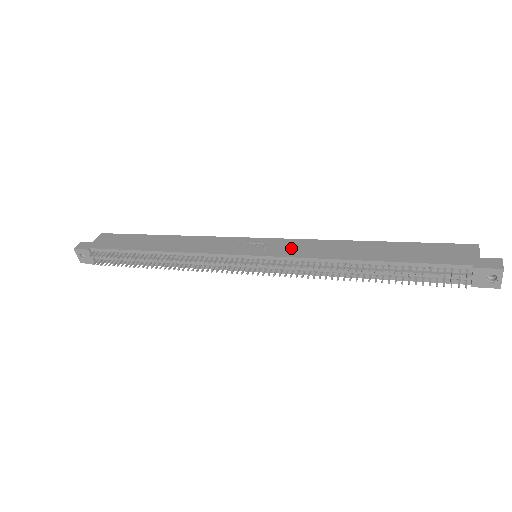
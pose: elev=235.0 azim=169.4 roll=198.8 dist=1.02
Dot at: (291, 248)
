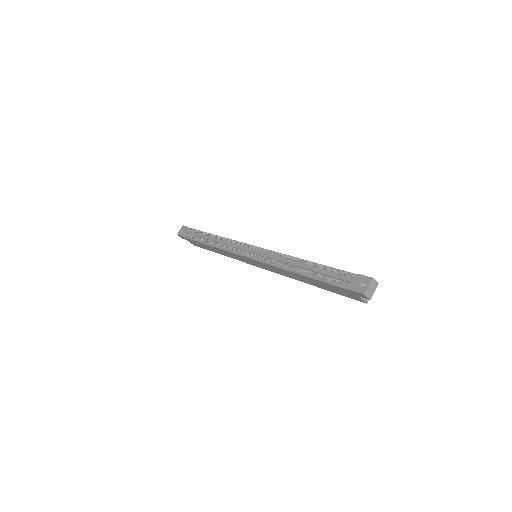
Dot at: occluded
